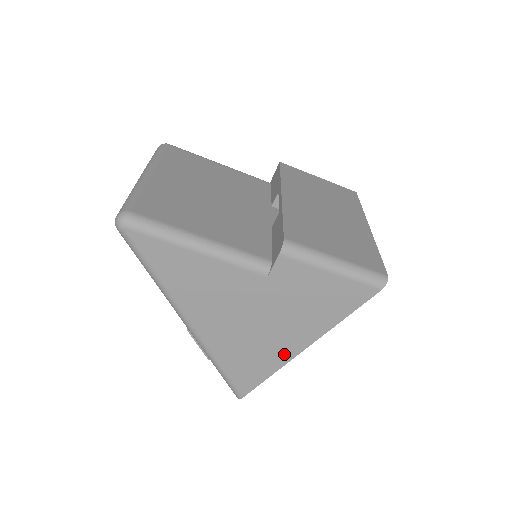
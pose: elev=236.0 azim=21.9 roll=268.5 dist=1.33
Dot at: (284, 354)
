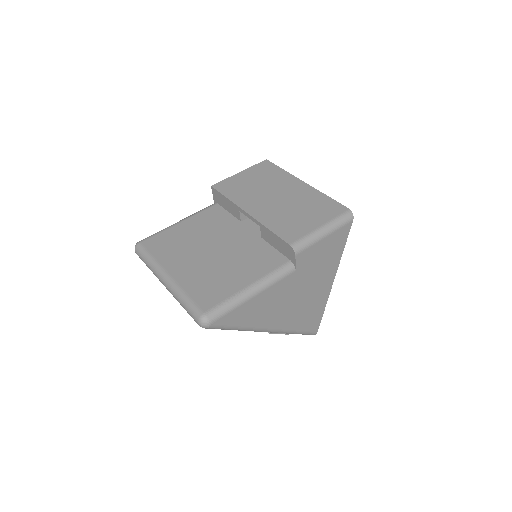
Dot at: (325, 294)
